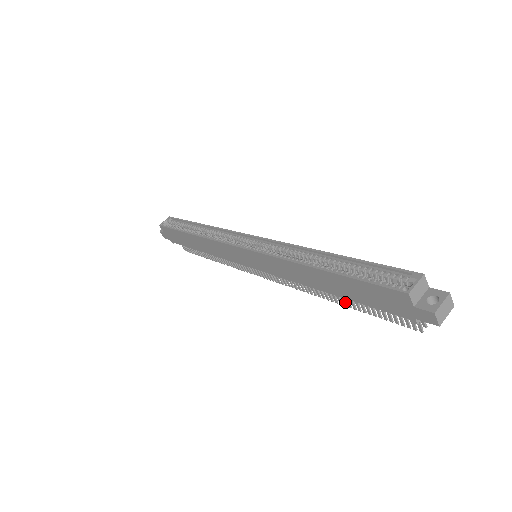
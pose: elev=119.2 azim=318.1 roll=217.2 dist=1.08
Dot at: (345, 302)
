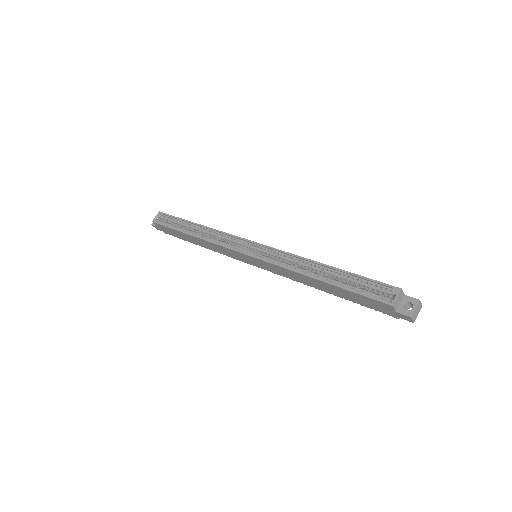
Dot at: occluded
